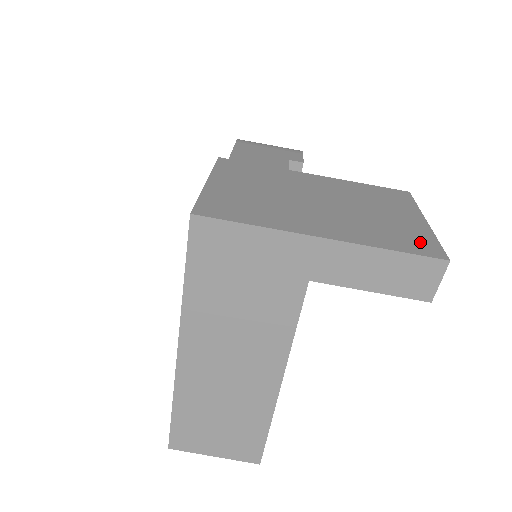
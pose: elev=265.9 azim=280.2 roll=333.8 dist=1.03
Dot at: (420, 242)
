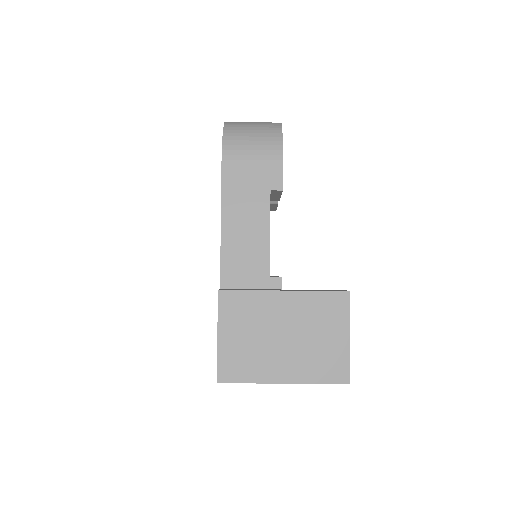
Dot at: (338, 369)
